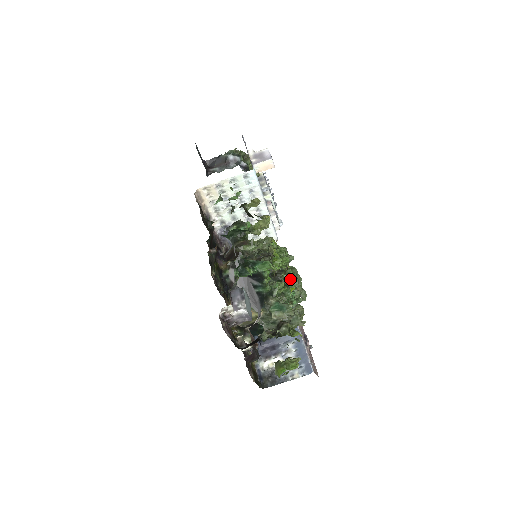
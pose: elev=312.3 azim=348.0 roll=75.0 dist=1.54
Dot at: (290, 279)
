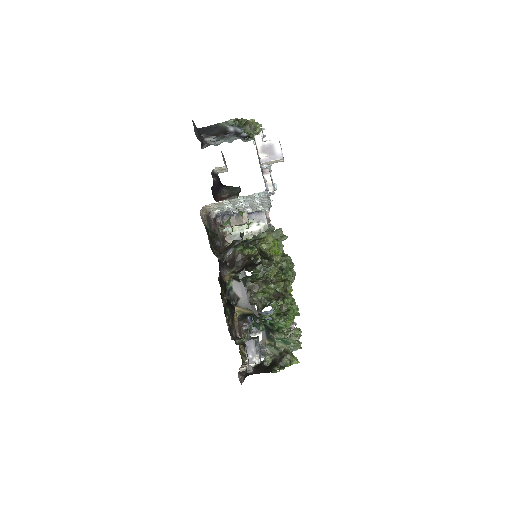
Dot at: occluded
